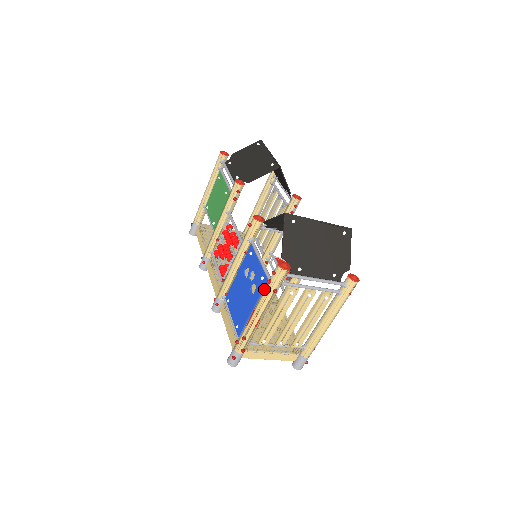
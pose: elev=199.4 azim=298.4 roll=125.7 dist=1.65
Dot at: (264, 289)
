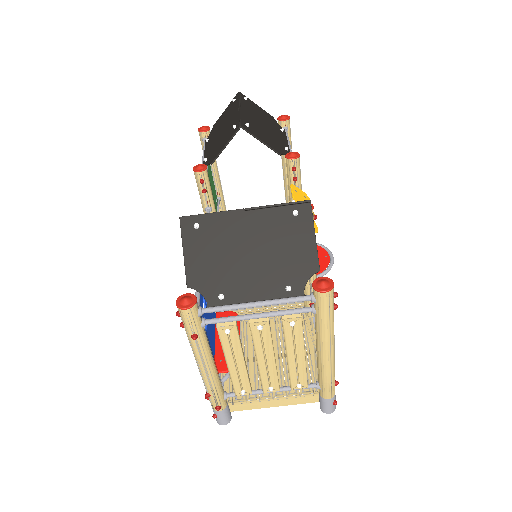
Dot at: occluded
